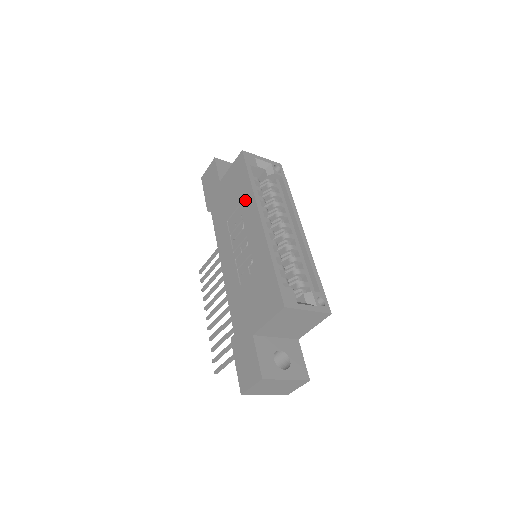
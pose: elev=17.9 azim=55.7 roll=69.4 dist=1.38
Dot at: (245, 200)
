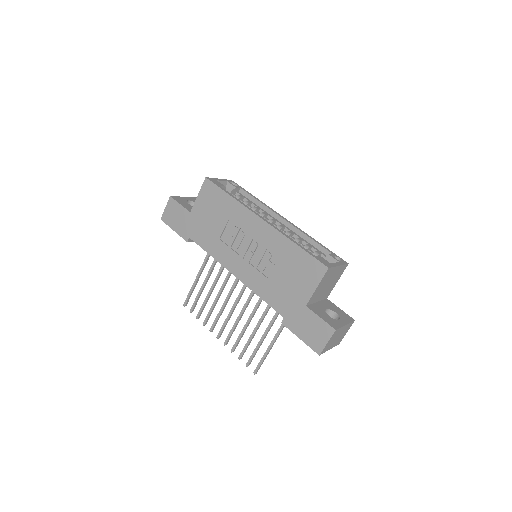
Dot at: (234, 213)
